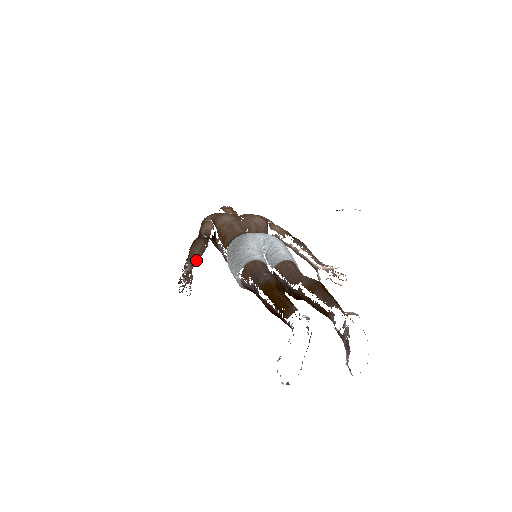
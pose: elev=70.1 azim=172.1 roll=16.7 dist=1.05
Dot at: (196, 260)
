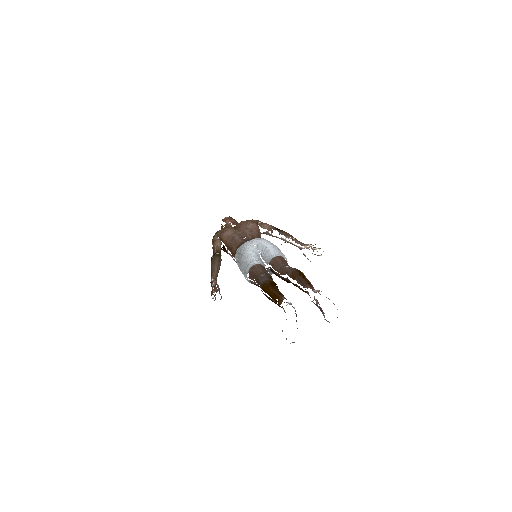
Dot at: (217, 274)
